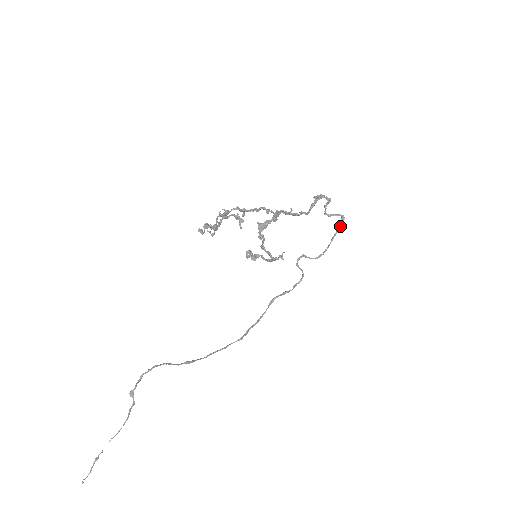
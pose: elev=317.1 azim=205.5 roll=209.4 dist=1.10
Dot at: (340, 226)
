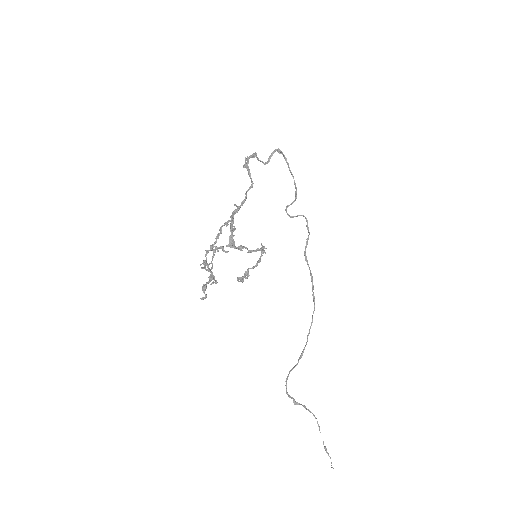
Dot at: (284, 157)
